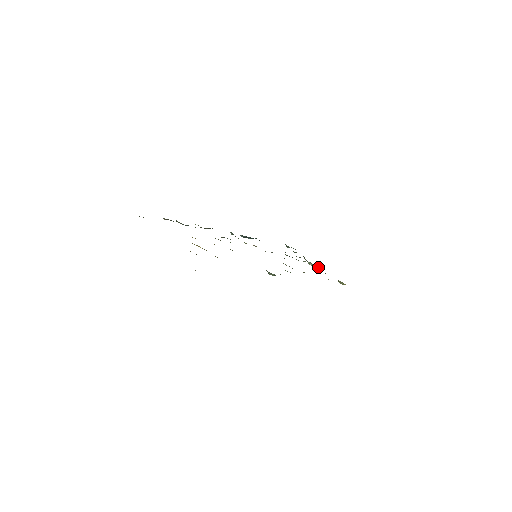
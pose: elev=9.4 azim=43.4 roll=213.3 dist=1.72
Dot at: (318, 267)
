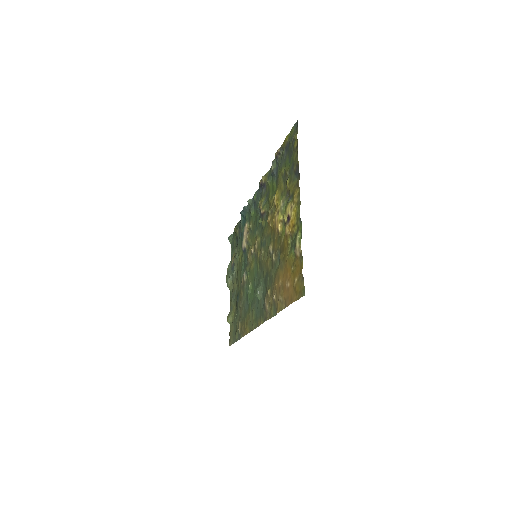
Dot at: (232, 288)
